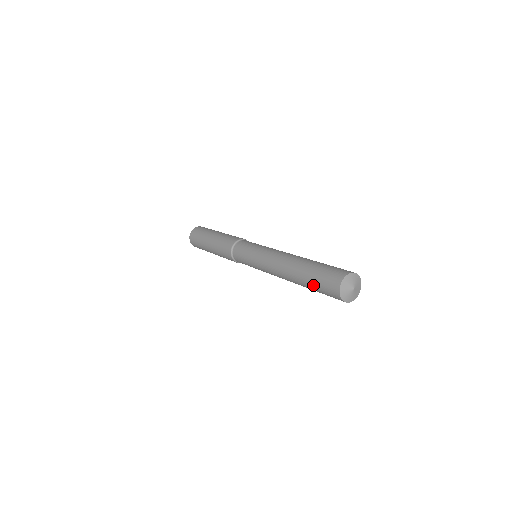
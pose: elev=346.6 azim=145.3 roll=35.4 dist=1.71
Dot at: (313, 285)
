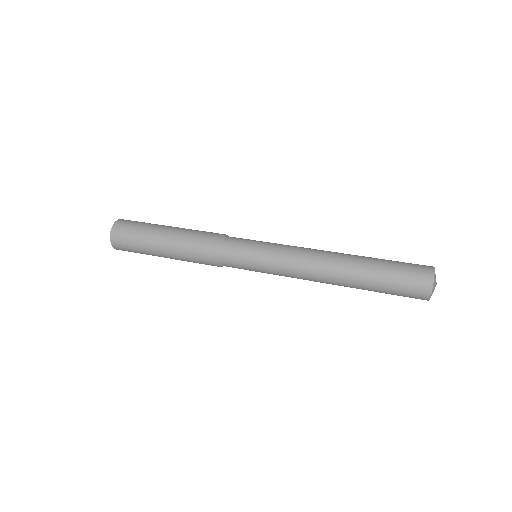
Dot at: (384, 292)
